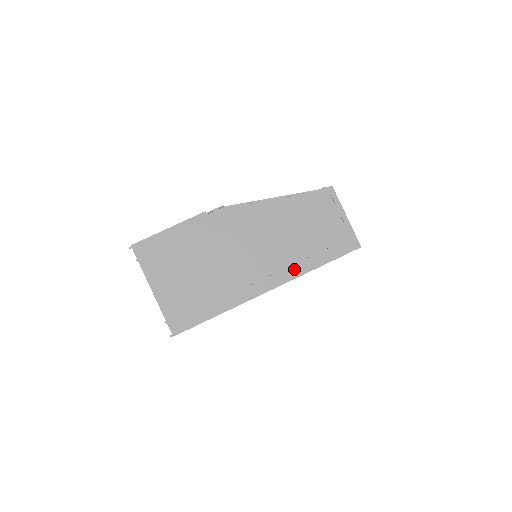
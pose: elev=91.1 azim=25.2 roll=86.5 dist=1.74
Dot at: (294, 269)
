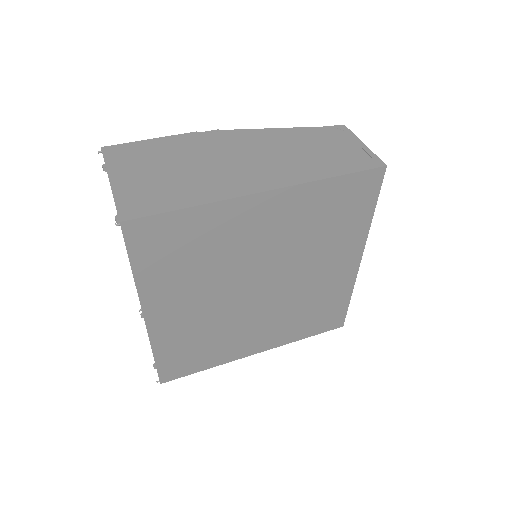
Dot at: (300, 176)
